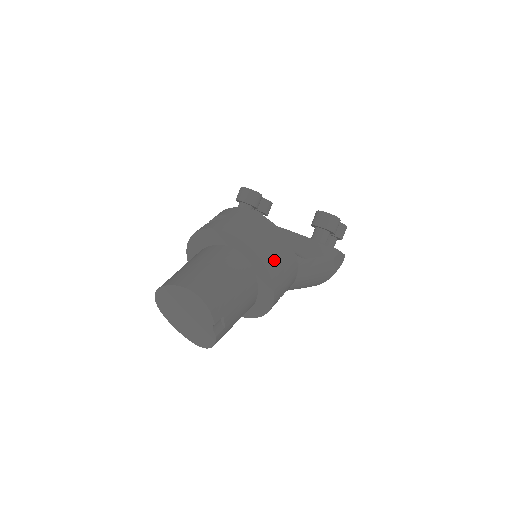
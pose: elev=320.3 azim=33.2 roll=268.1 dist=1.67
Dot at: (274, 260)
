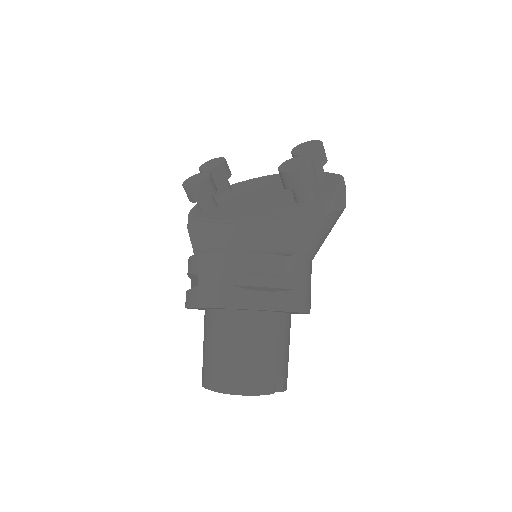
Dot at: (278, 293)
